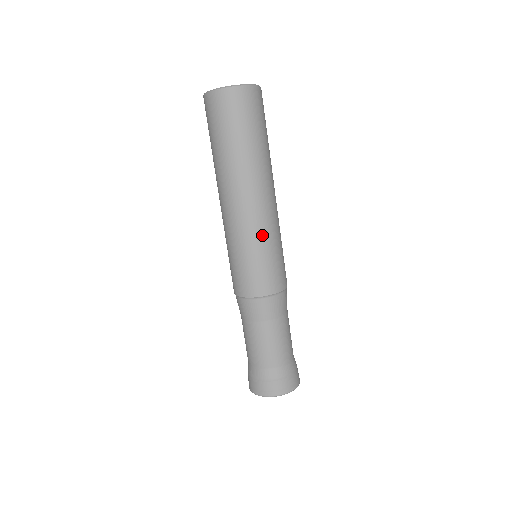
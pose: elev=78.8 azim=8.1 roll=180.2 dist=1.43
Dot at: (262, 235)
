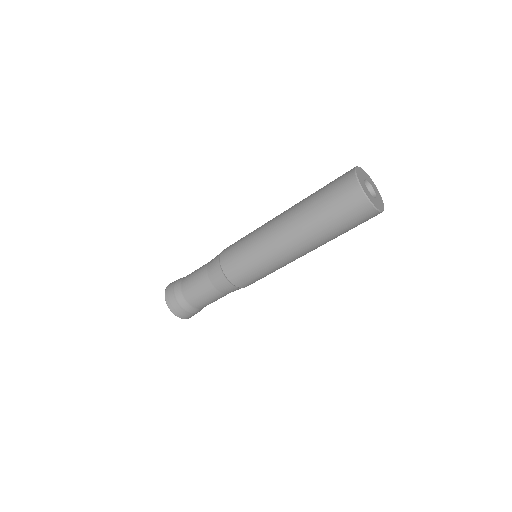
Dot at: occluded
